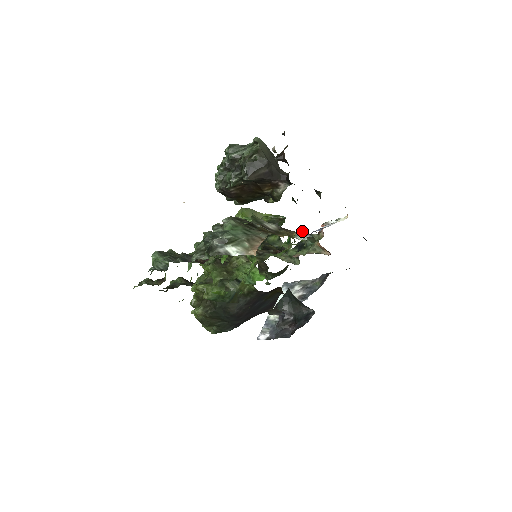
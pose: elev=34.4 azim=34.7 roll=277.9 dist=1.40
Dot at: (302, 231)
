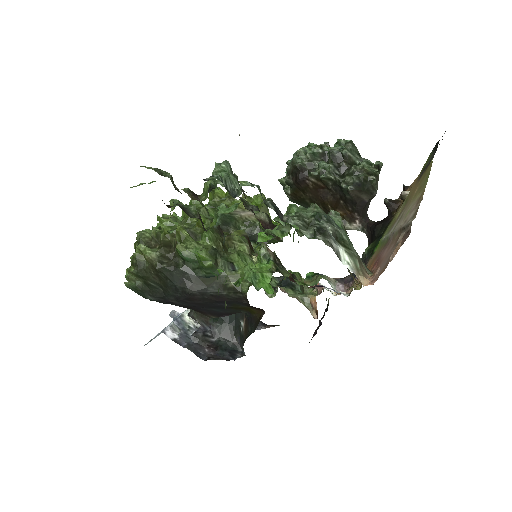
Dot at: (339, 282)
